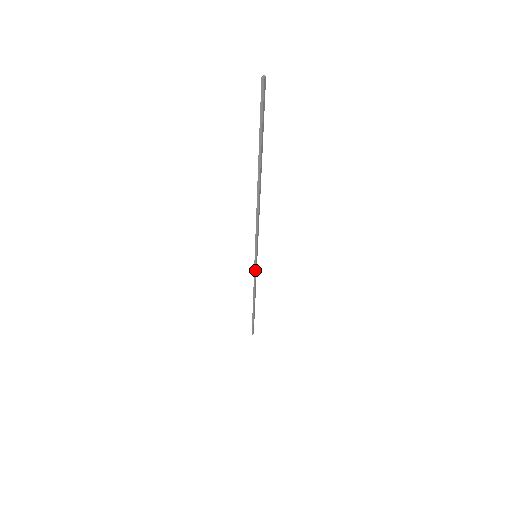
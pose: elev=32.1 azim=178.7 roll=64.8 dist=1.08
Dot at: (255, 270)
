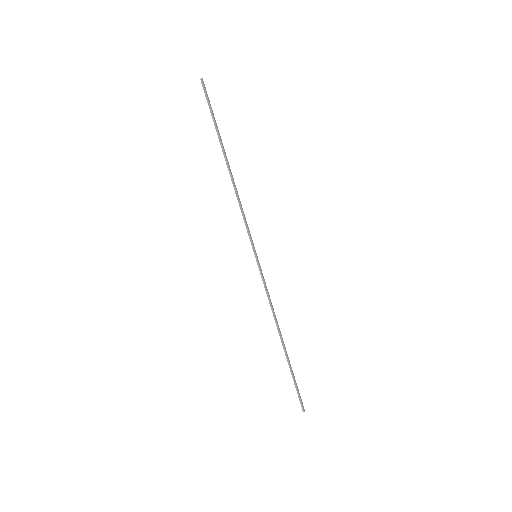
Dot at: (262, 277)
